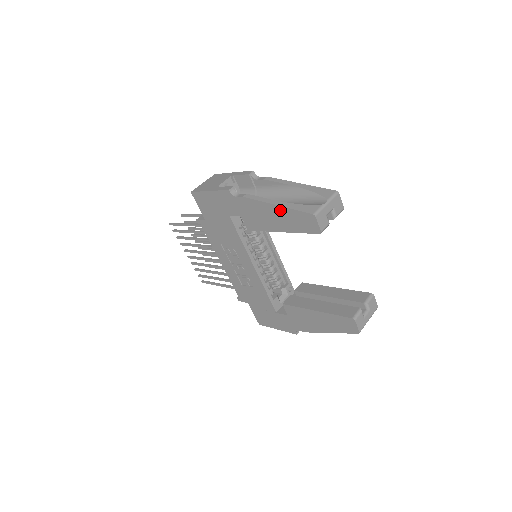
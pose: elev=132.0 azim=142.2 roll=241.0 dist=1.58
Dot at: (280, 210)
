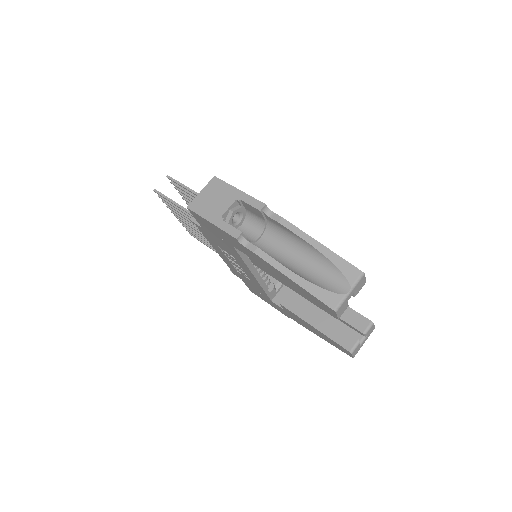
Dot at: (296, 285)
